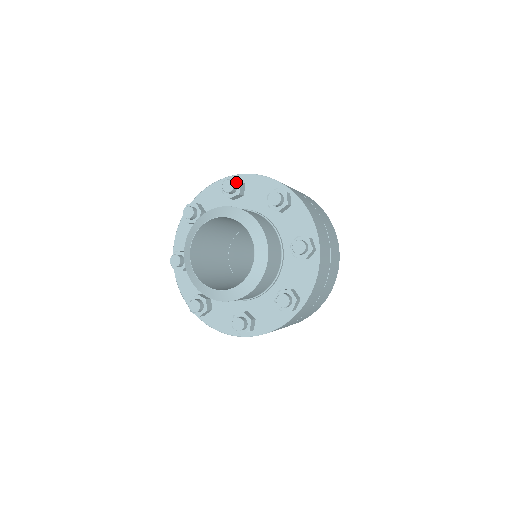
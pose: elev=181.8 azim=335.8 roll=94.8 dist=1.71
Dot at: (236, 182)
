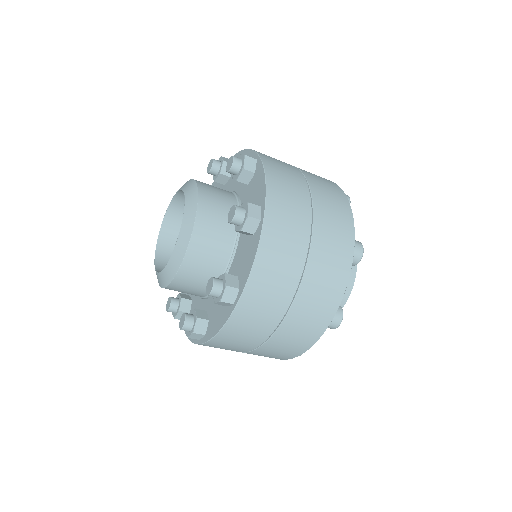
Dot at: occluded
